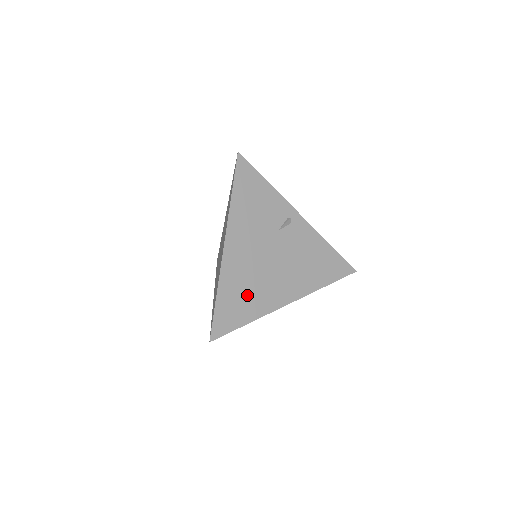
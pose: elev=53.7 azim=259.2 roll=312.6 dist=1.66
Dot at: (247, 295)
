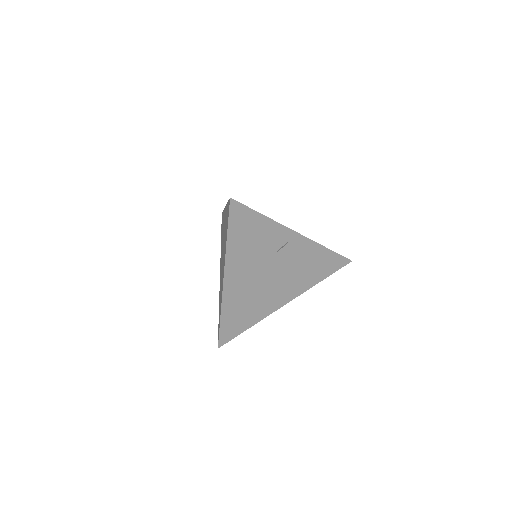
Dot at: (247, 310)
